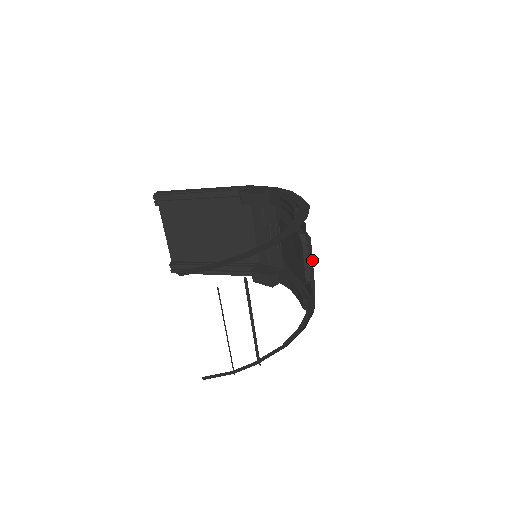
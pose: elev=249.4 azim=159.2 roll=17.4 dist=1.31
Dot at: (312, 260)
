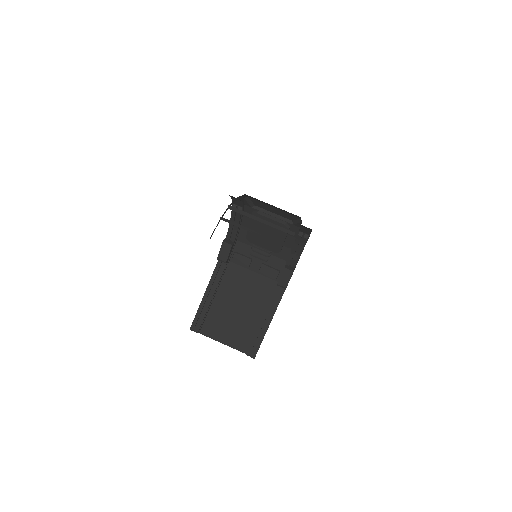
Dot at: (271, 213)
